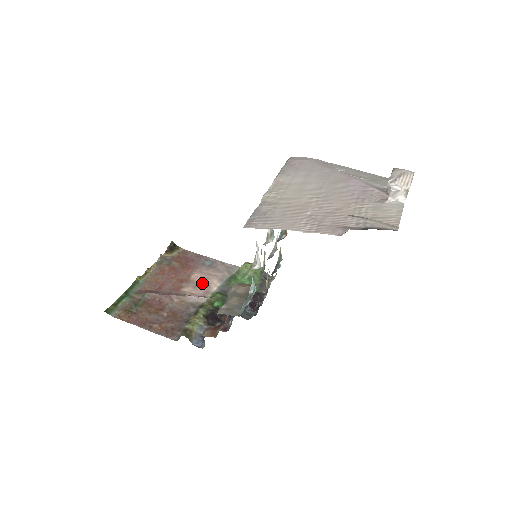
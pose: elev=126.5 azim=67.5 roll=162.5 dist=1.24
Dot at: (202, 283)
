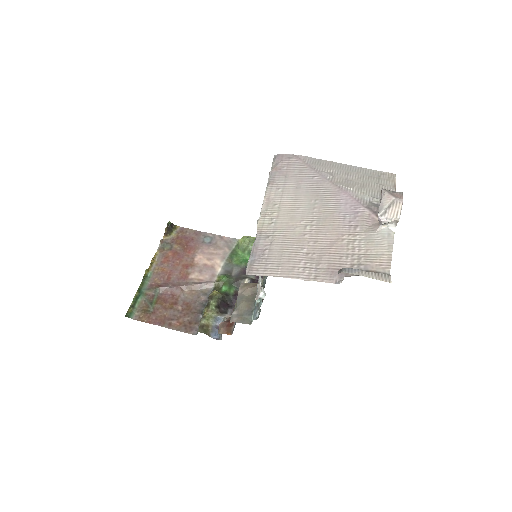
Dot at: (206, 266)
